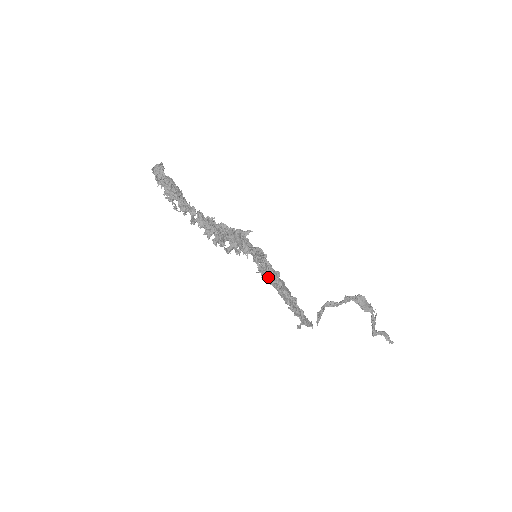
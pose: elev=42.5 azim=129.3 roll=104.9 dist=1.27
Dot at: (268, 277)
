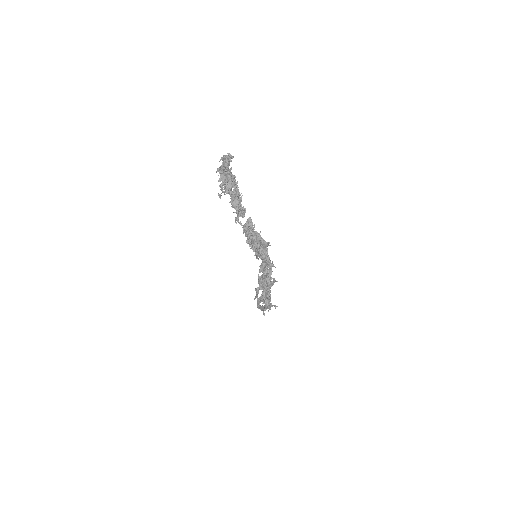
Dot at: (269, 281)
